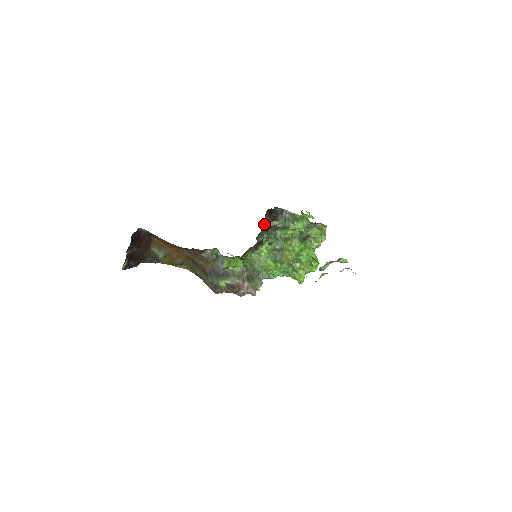
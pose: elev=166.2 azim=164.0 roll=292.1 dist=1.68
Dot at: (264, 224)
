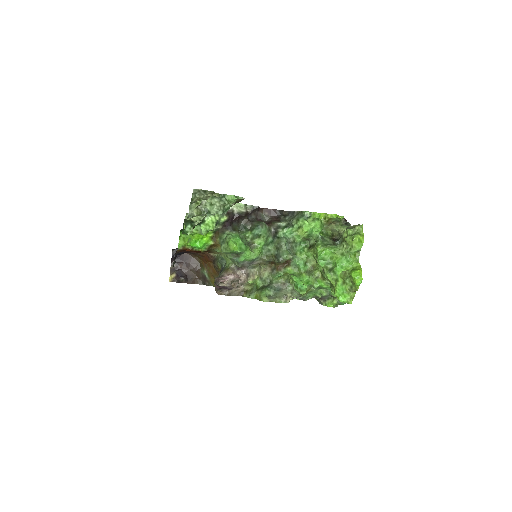
Dot at: (253, 220)
